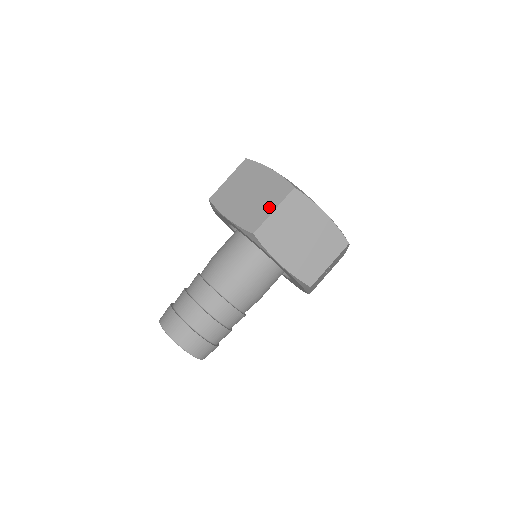
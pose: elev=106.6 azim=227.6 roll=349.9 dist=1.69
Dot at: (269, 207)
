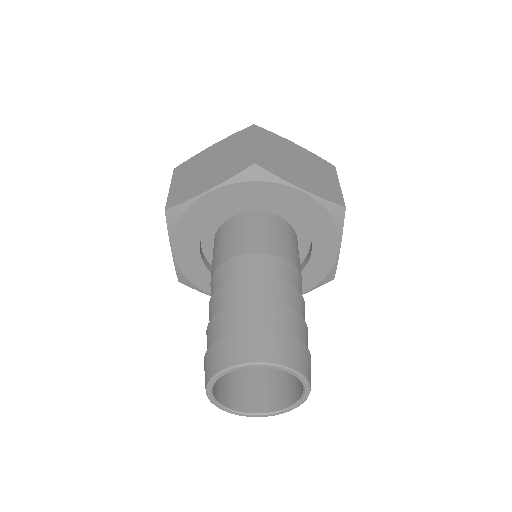
Dot at: (246, 147)
